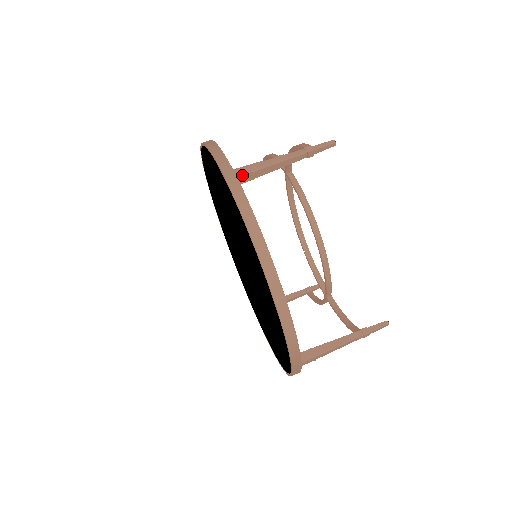
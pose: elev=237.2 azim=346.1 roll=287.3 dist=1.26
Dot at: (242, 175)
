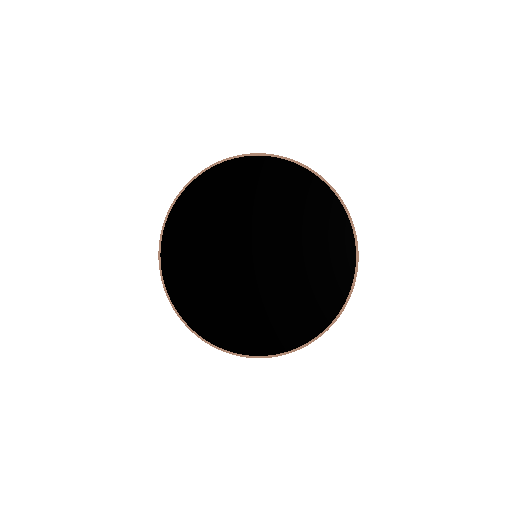
Dot at: occluded
